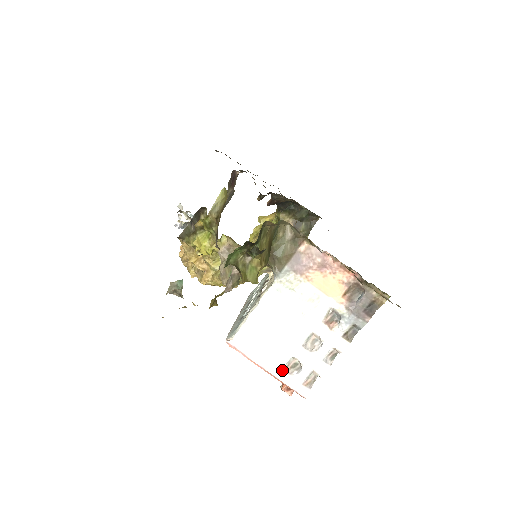
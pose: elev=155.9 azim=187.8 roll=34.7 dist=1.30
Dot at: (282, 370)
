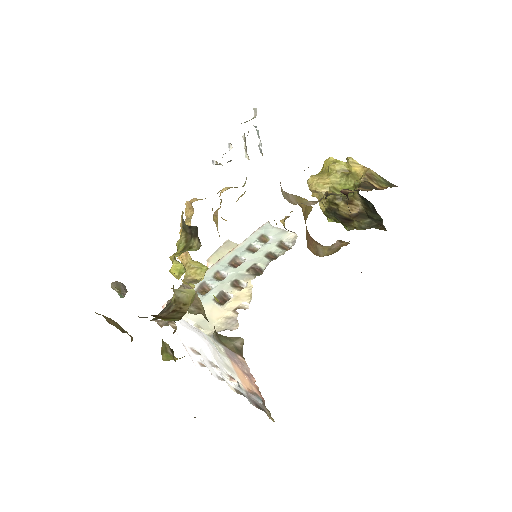
Dot at: (190, 348)
